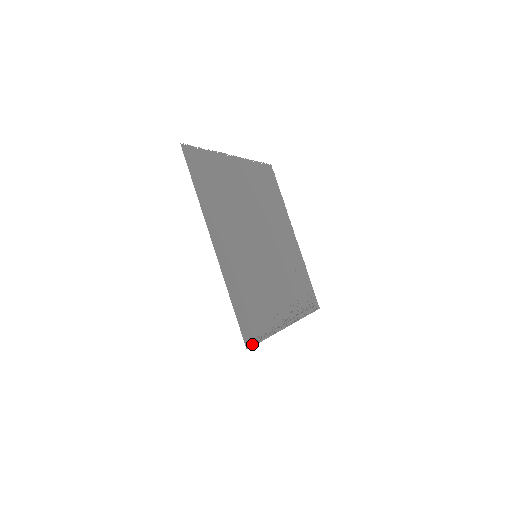
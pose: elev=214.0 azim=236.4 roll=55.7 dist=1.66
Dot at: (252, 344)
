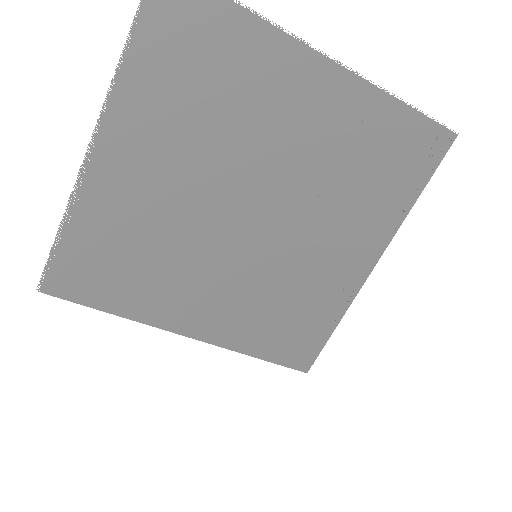
Dot at: (312, 361)
